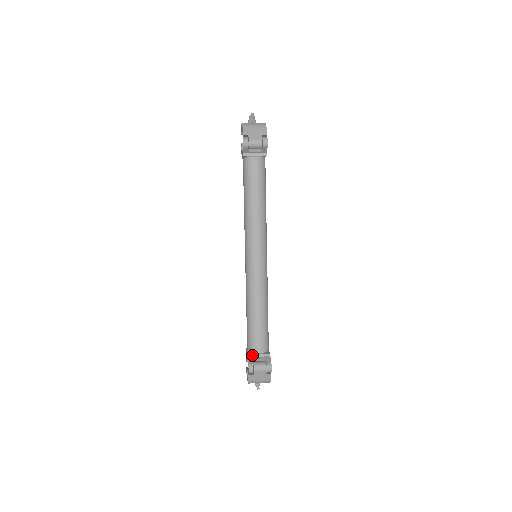
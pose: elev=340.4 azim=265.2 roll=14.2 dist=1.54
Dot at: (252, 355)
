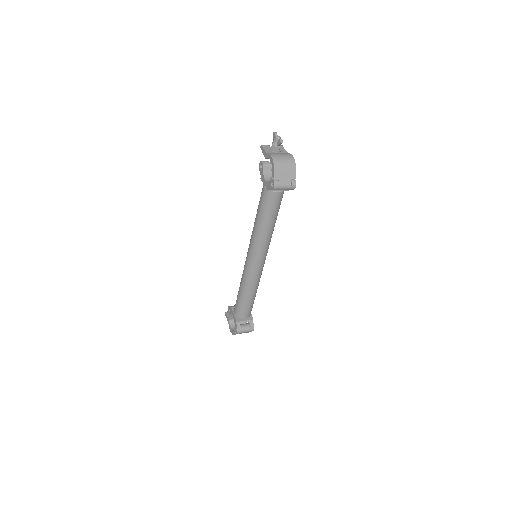
Dot at: (240, 321)
